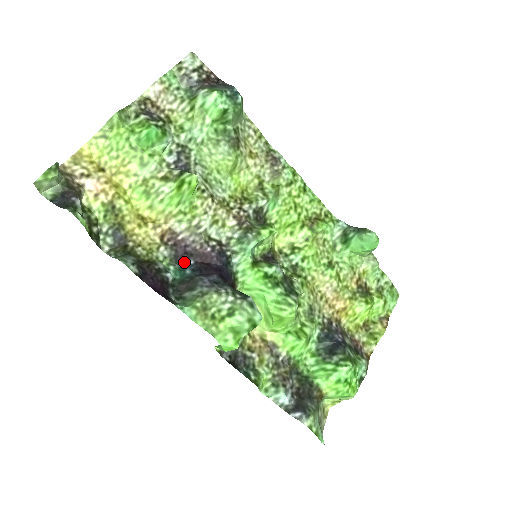
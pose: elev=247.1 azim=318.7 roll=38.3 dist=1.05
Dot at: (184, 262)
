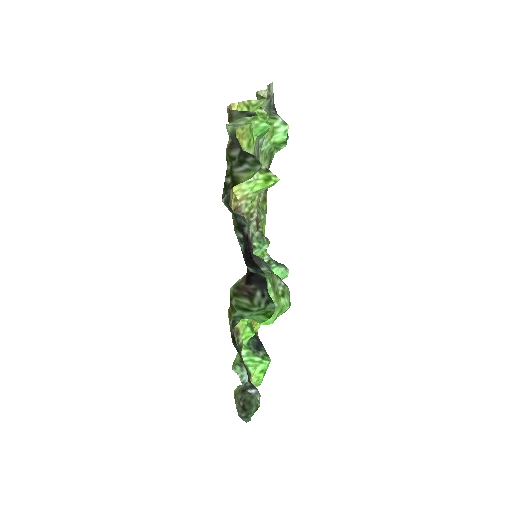
Dot at: occluded
